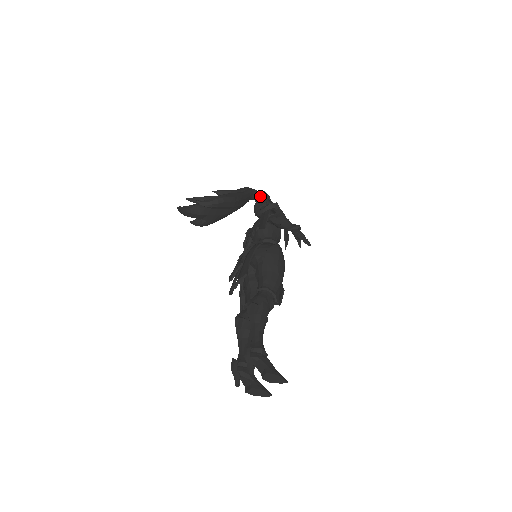
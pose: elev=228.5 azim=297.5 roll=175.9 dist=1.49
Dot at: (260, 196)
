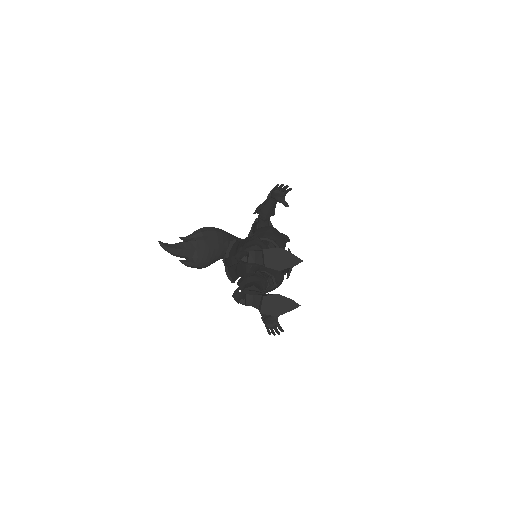
Dot at: occluded
